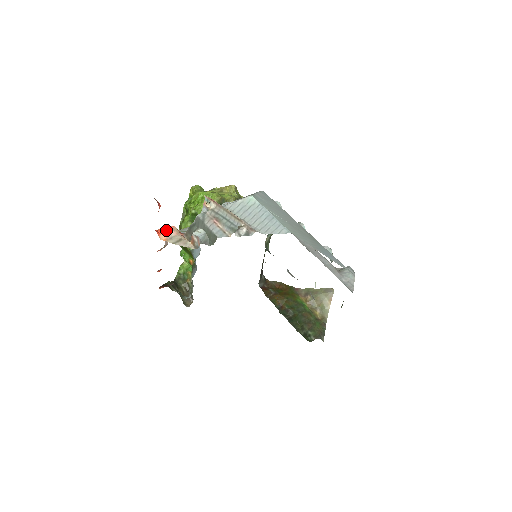
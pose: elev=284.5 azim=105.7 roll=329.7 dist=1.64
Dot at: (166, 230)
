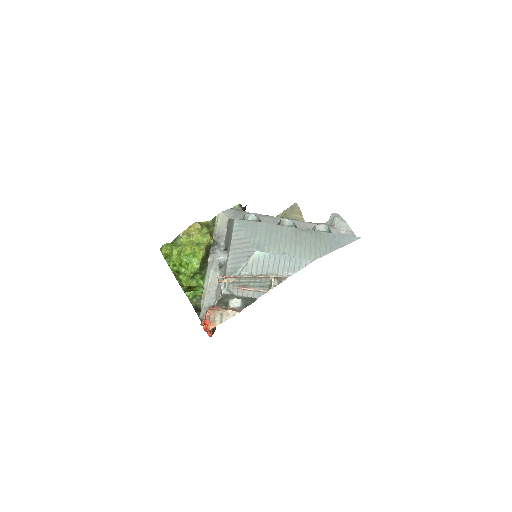
Dot at: (208, 321)
